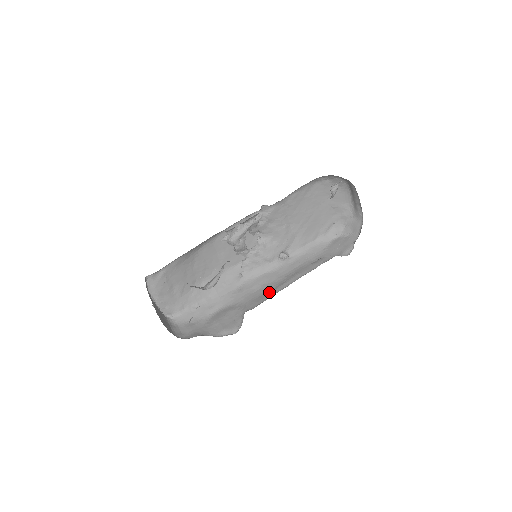
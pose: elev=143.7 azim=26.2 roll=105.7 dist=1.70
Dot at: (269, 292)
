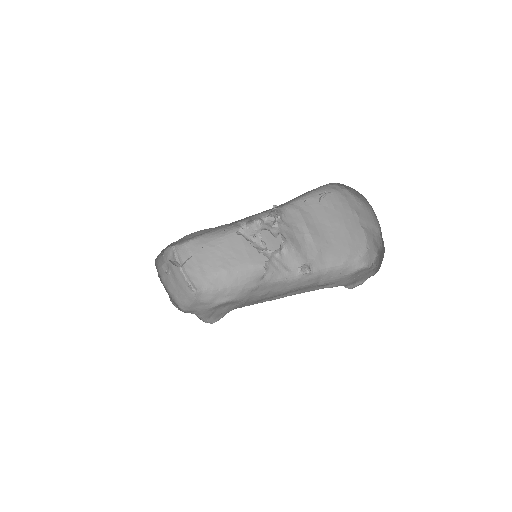
Dot at: (264, 299)
